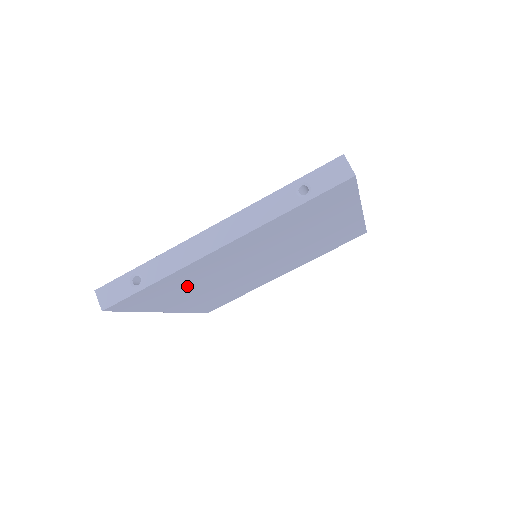
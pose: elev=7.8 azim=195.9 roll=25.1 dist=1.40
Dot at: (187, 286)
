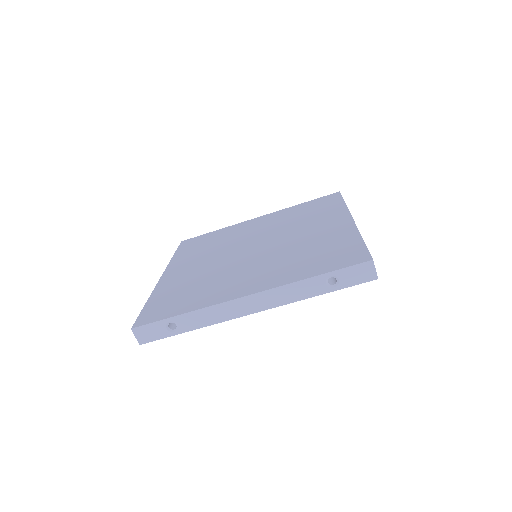
Dot at: occluded
